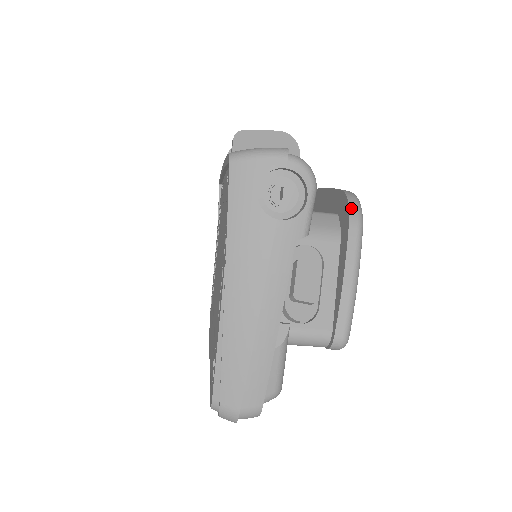
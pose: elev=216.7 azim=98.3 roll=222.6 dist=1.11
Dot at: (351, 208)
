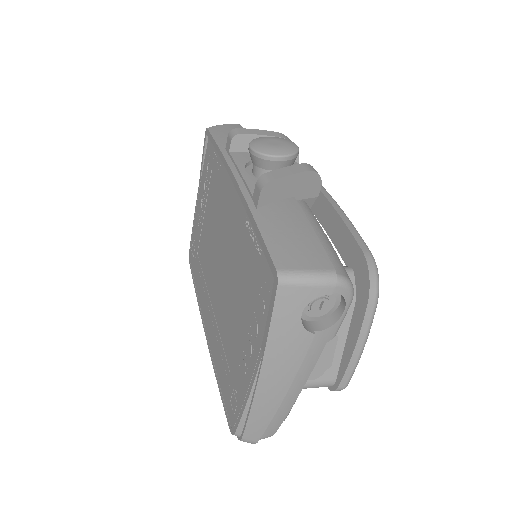
Dot at: (371, 285)
